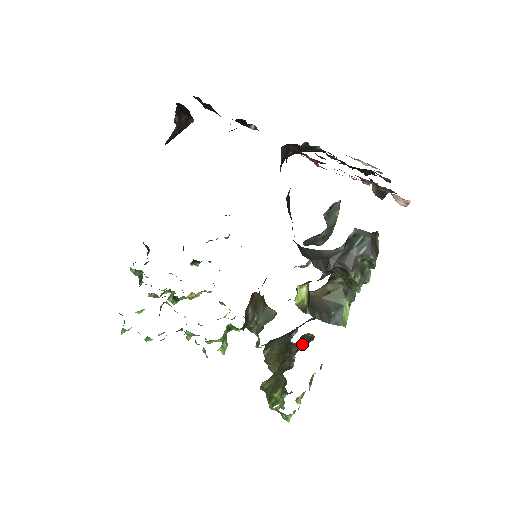
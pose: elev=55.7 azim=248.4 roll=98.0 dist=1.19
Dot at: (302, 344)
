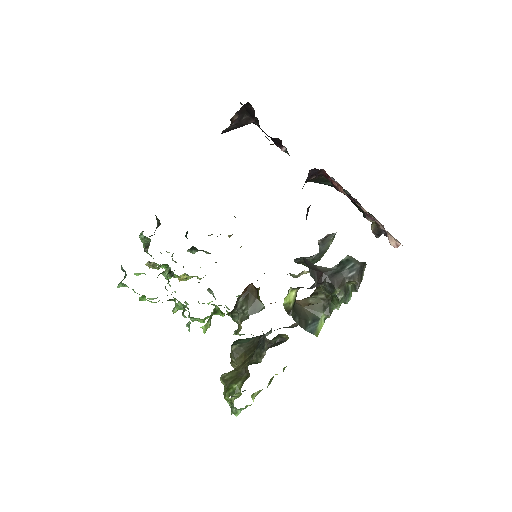
Dot at: (275, 343)
